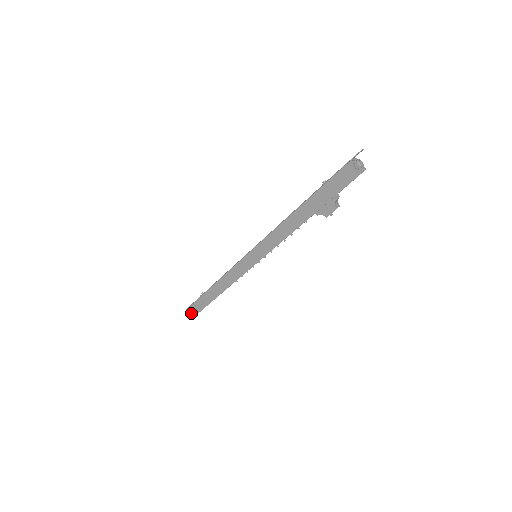
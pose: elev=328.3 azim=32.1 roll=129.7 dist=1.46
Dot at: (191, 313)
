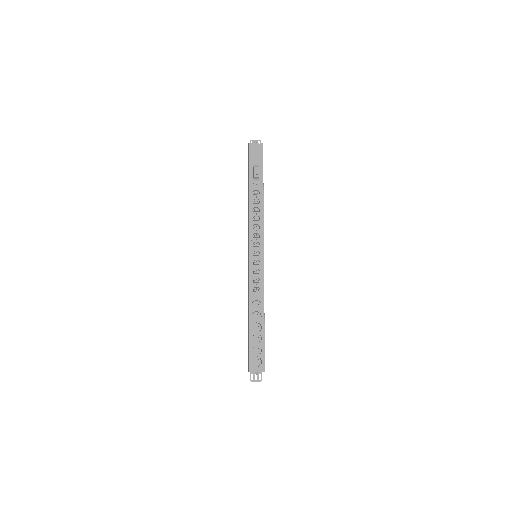
Dot at: (248, 371)
